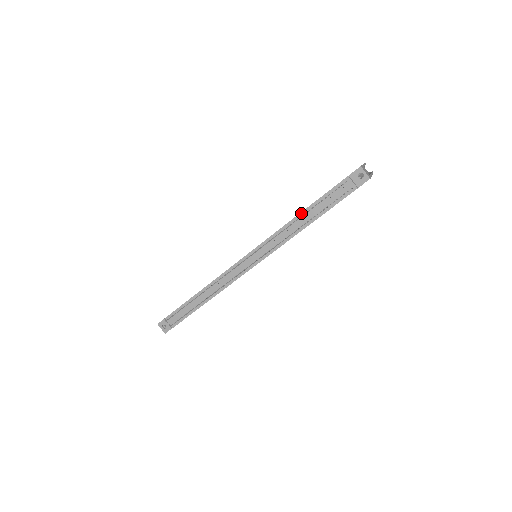
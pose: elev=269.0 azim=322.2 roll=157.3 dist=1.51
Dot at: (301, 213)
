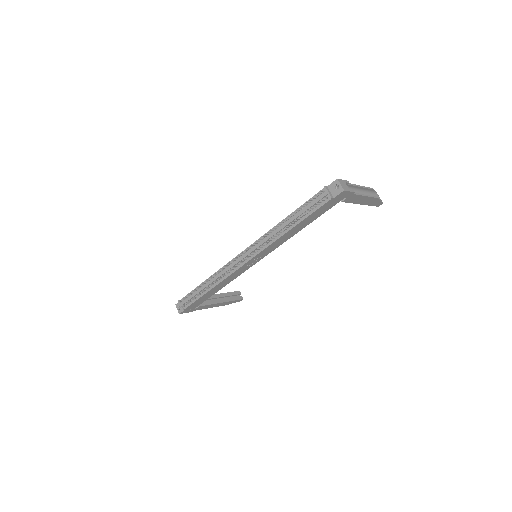
Dot at: (287, 217)
